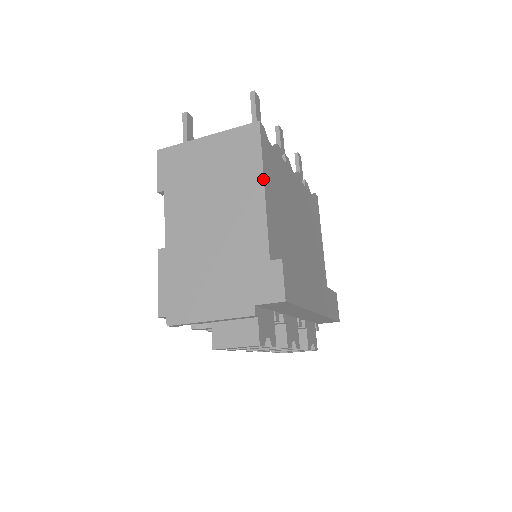
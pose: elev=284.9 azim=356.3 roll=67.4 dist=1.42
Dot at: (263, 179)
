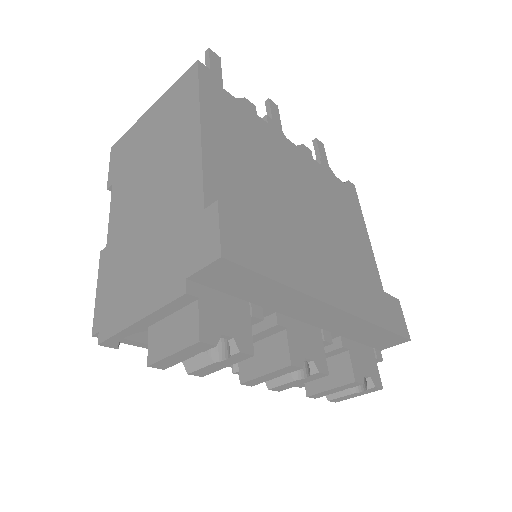
Dot at: (199, 117)
